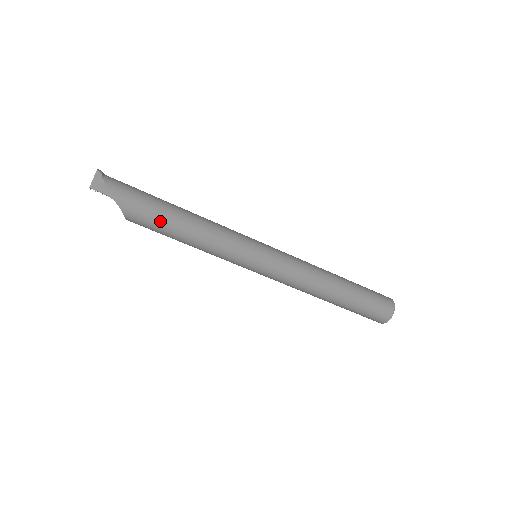
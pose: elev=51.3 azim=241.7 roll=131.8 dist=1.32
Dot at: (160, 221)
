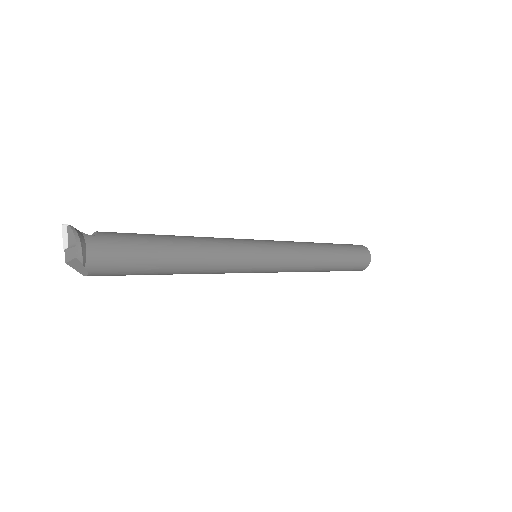
Dot at: (155, 274)
